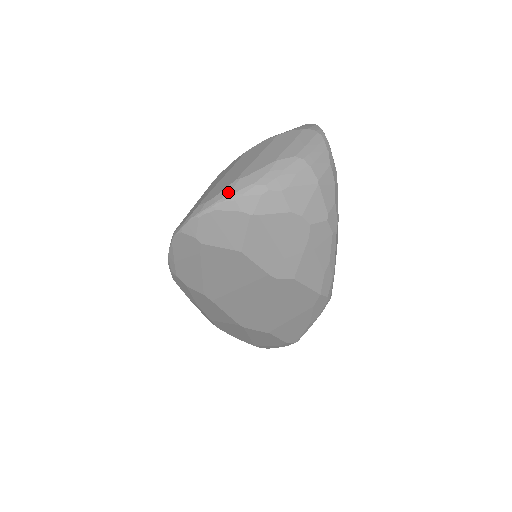
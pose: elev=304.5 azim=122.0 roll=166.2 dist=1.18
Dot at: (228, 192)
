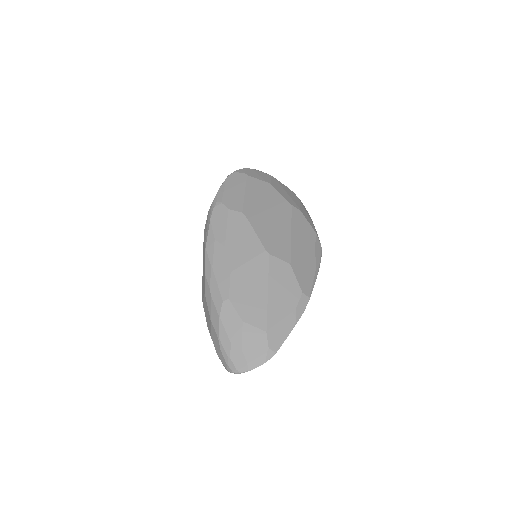
Dot at: occluded
